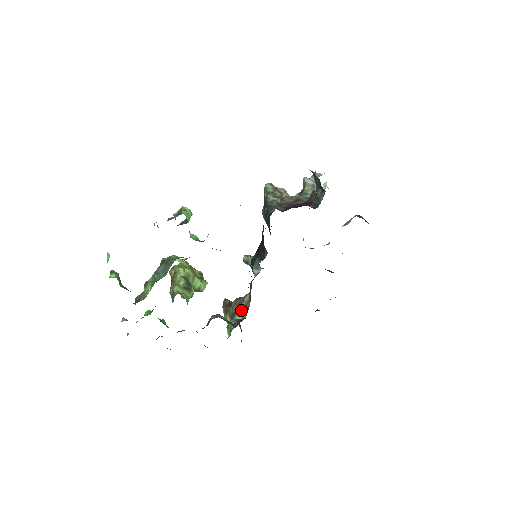
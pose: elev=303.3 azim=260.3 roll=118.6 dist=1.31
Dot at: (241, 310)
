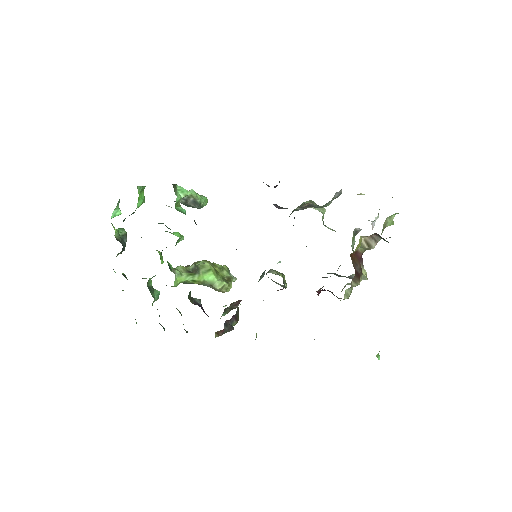
Dot at: (231, 309)
